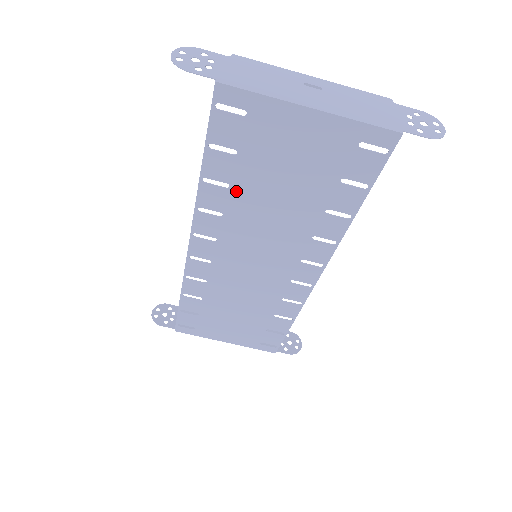
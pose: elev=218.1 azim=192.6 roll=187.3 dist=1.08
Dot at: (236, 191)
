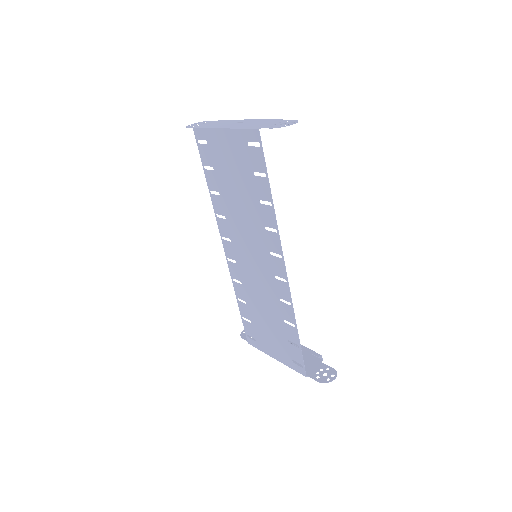
Dot at: (223, 197)
